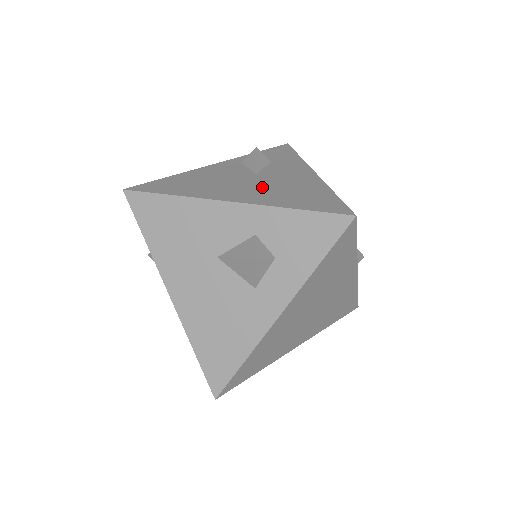
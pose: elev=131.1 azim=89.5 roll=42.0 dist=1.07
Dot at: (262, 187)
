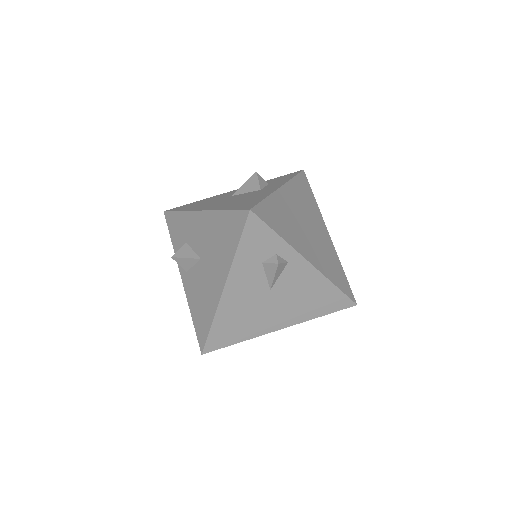
Dot at: occluded
